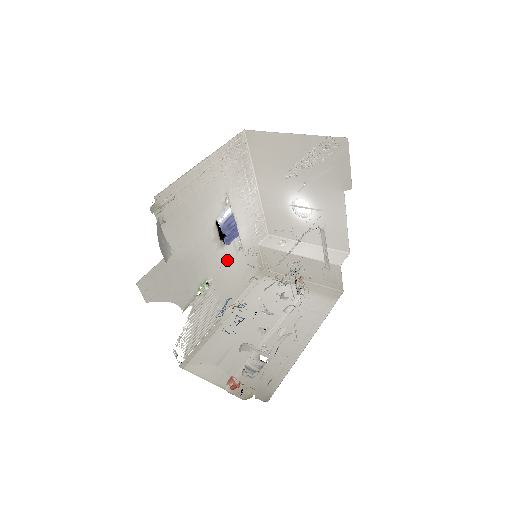
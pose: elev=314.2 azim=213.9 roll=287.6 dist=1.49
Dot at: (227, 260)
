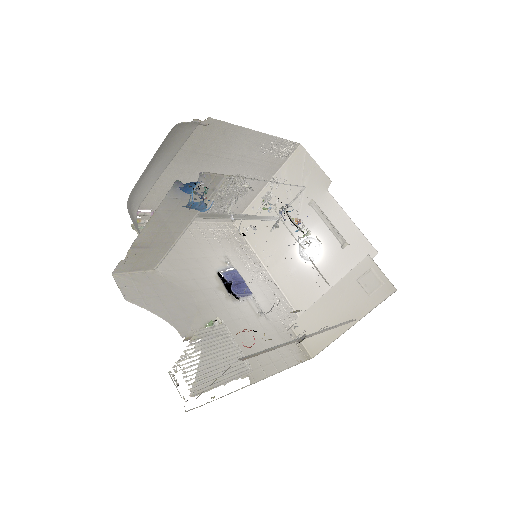
Dot at: (244, 318)
